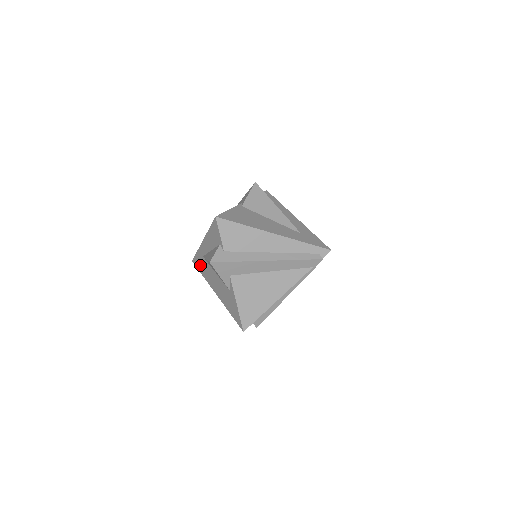
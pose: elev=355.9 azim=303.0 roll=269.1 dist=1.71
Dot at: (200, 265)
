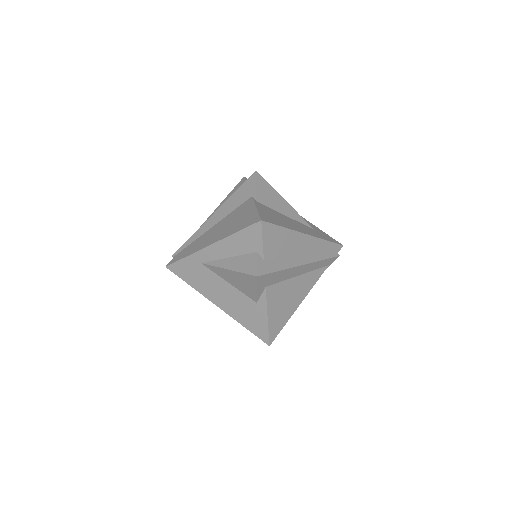
Dot at: (188, 273)
